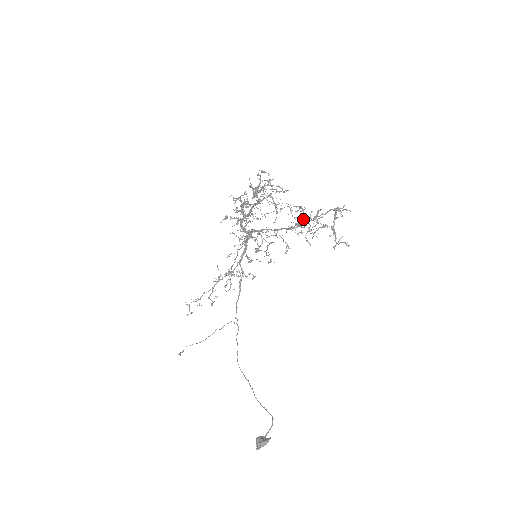
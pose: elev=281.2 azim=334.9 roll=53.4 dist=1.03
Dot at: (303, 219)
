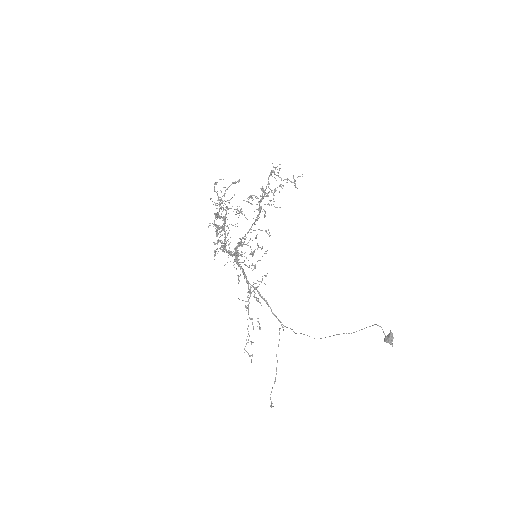
Dot at: (261, 196)
